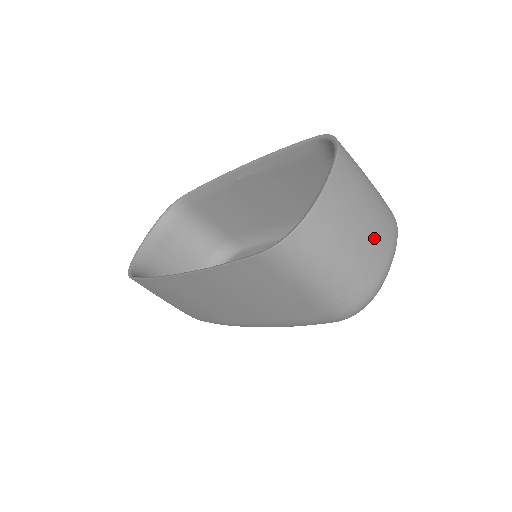
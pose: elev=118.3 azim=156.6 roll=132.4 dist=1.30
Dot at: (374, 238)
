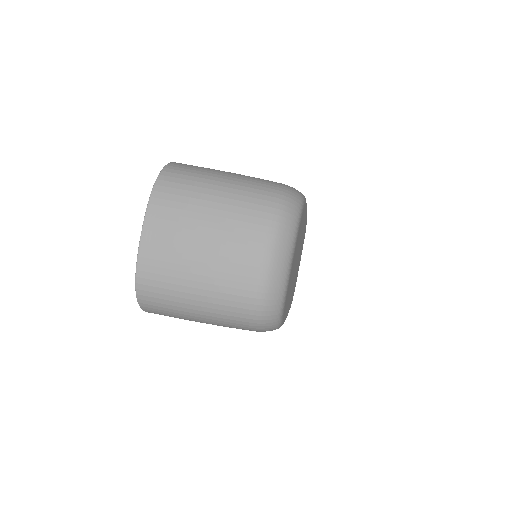
Dot at: (227, 257)
